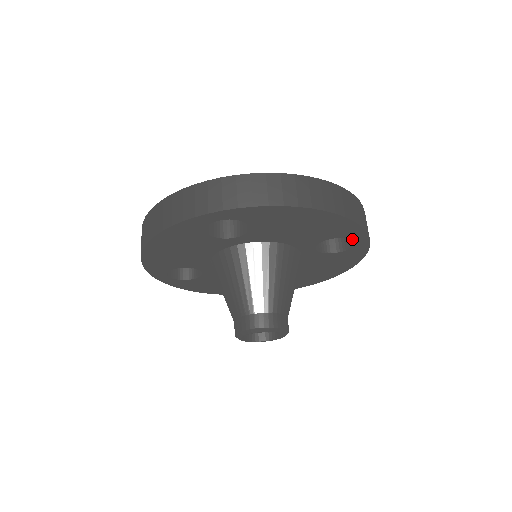
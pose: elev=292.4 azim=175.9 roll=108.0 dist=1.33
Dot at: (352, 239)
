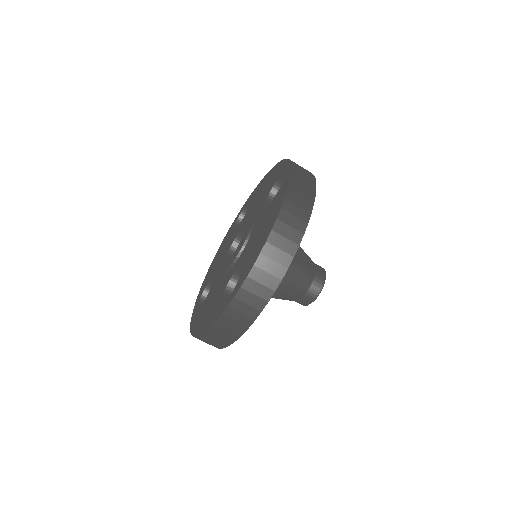
Dot at: occluded
